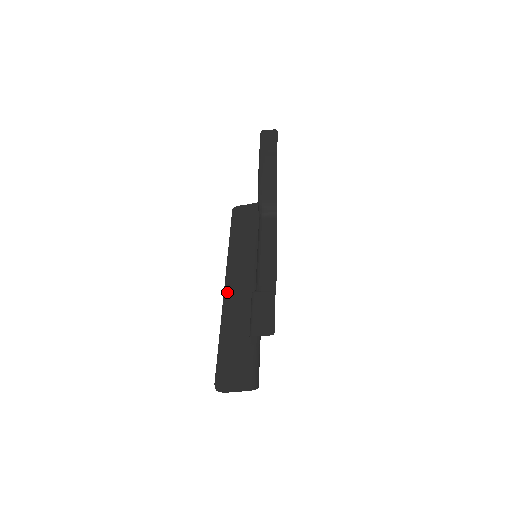
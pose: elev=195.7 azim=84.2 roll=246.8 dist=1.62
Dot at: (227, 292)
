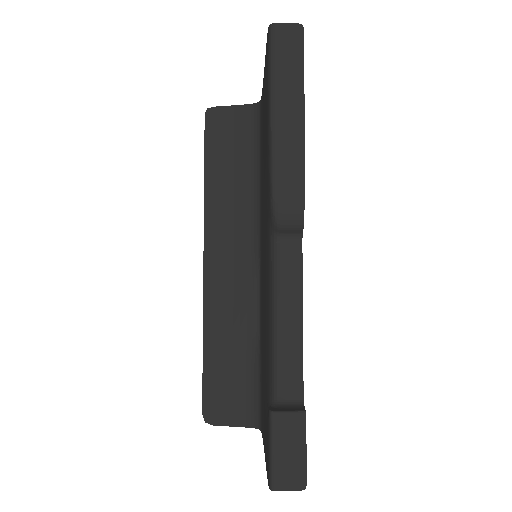
Dot at: (208, 275)
